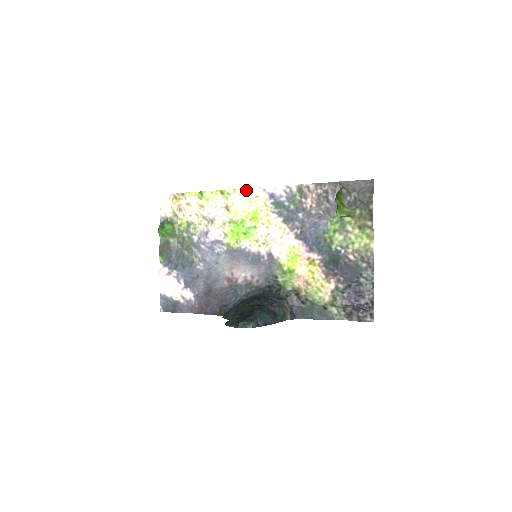
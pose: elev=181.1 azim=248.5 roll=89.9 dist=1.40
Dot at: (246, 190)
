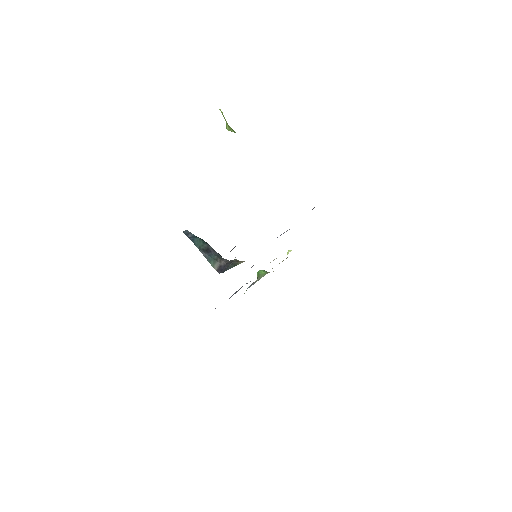
Dot at: occluded
